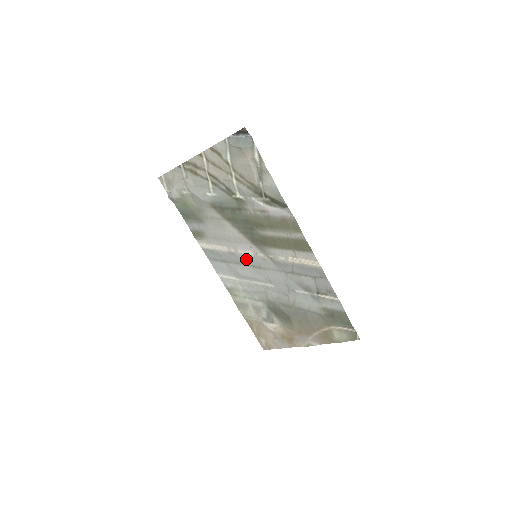
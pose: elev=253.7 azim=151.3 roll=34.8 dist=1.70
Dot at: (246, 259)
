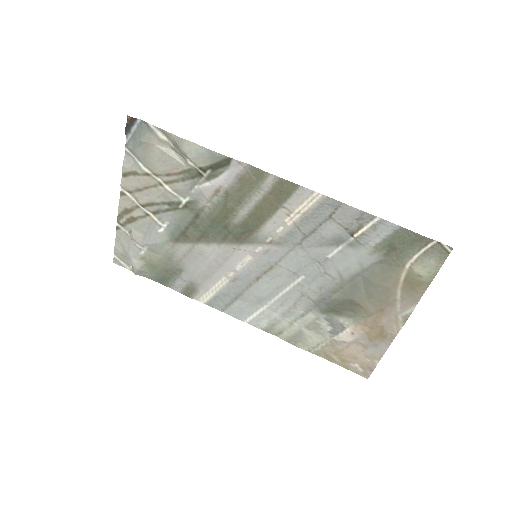
Dot at: (251, 271)
